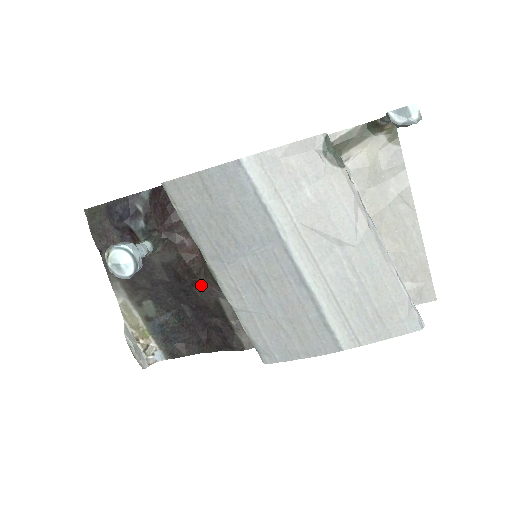
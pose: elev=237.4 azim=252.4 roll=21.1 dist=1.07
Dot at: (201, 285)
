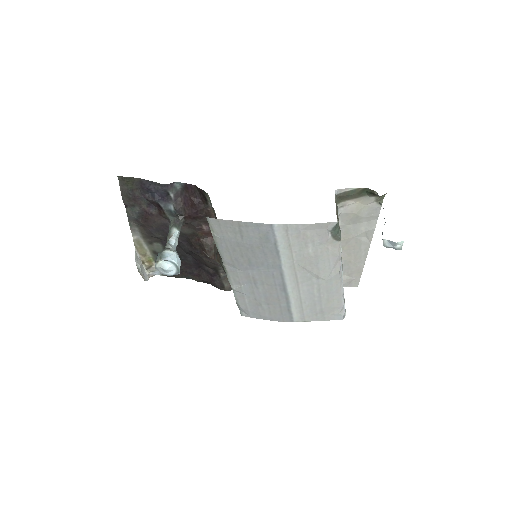
Dot at: (209, 259)
